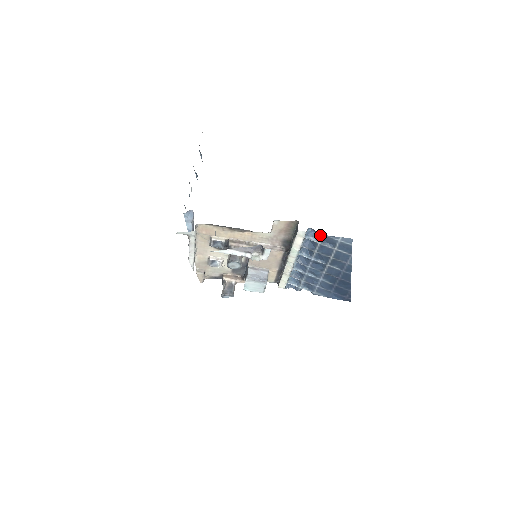
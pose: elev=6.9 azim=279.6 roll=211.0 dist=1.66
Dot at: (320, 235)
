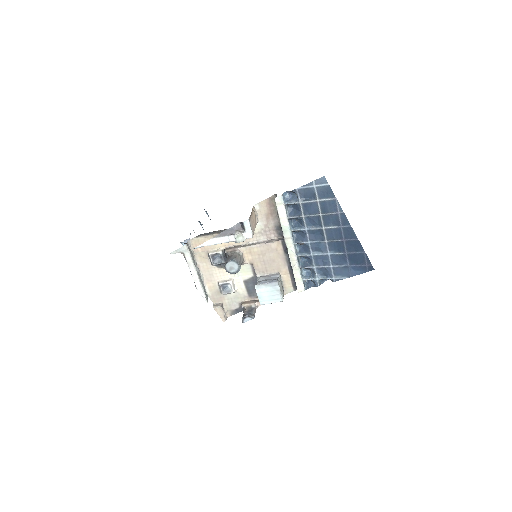
Dot at: (295, 191)
